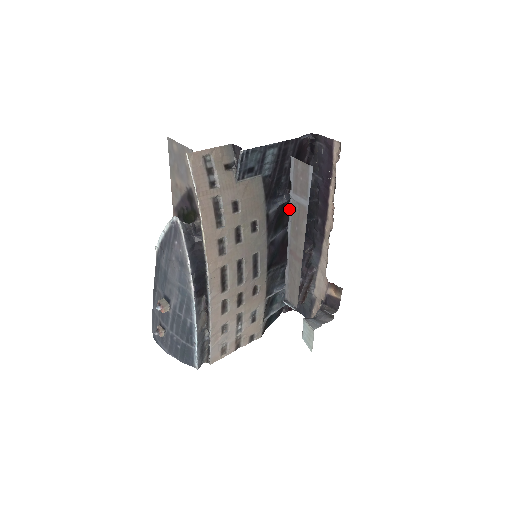
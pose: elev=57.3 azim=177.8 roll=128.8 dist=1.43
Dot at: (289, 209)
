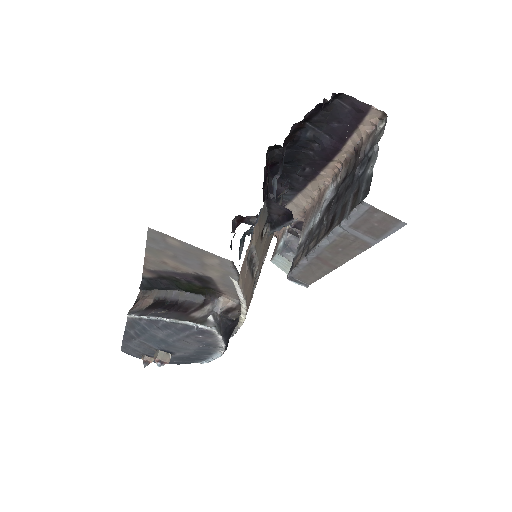
Dot at: (266, 164)
